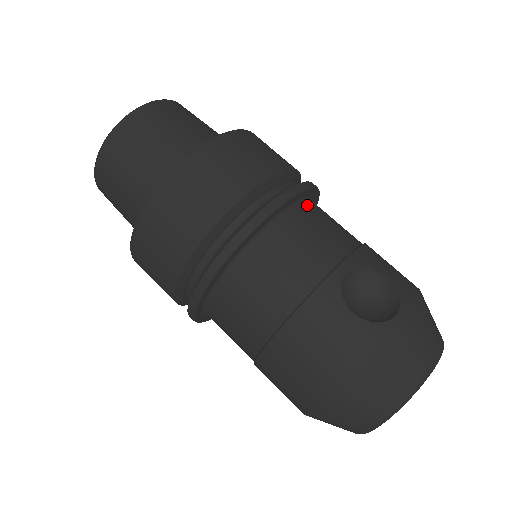
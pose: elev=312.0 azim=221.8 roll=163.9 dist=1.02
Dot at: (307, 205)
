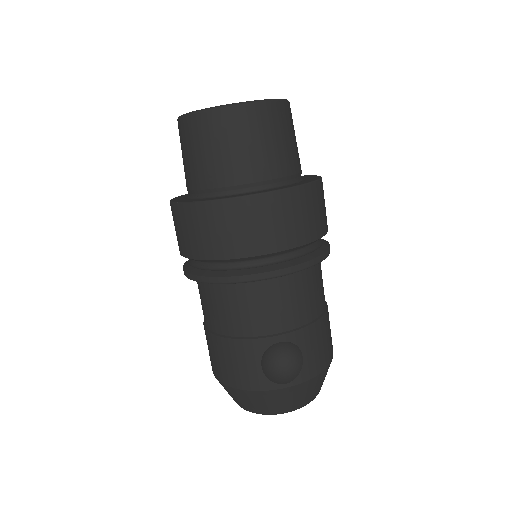
Dot at: (299, 275)
